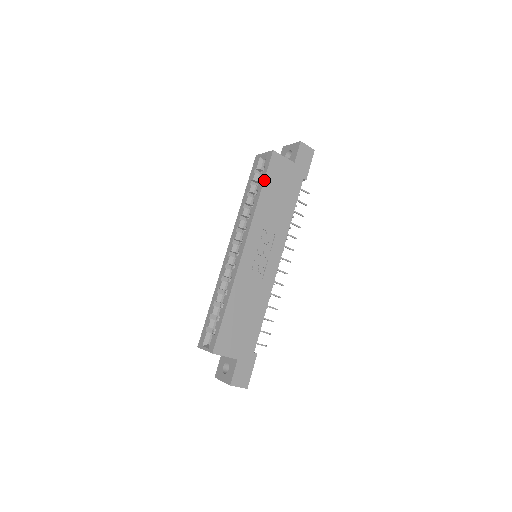
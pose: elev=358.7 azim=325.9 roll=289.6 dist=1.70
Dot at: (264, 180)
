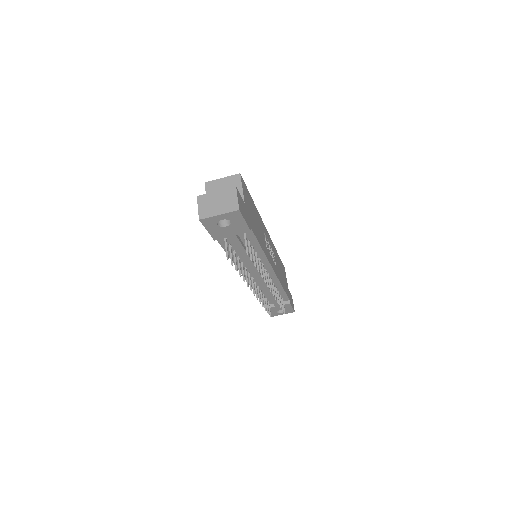
Dot at: occluded
